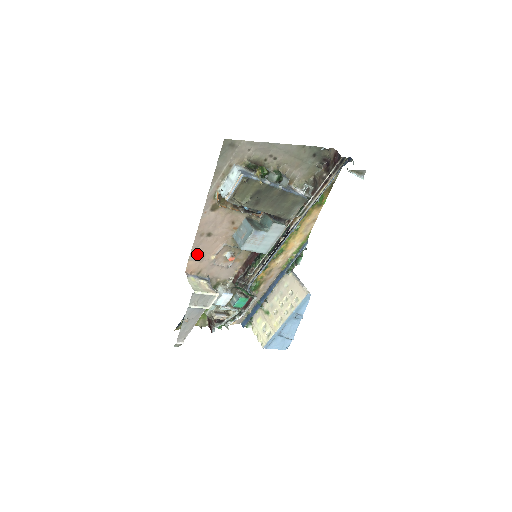
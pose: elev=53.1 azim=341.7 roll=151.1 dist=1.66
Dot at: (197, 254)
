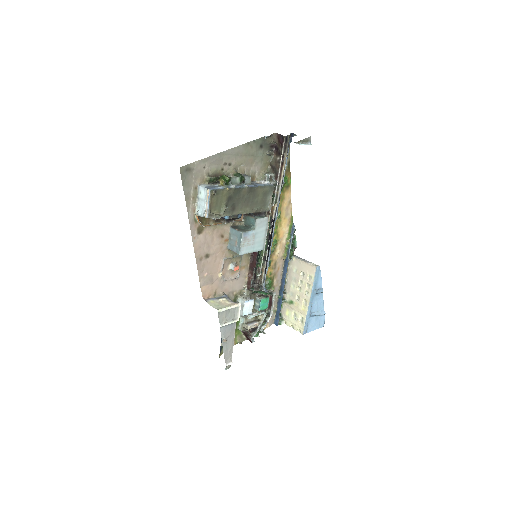
Dot at: (205, 278)
